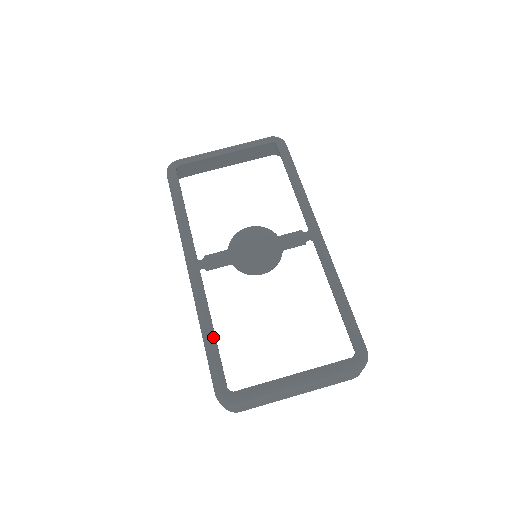
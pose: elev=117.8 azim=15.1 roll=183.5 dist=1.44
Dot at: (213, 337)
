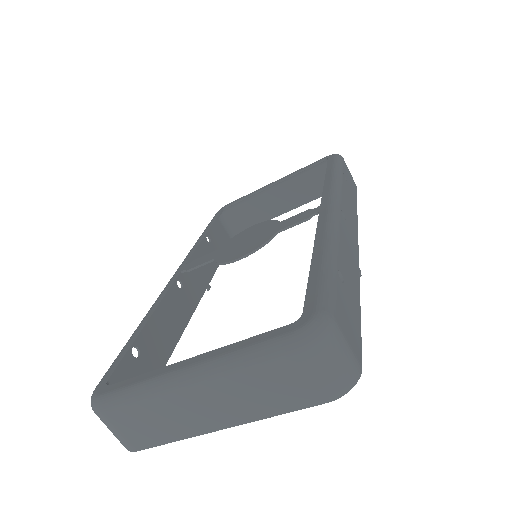
Dot at: (140, 328)
